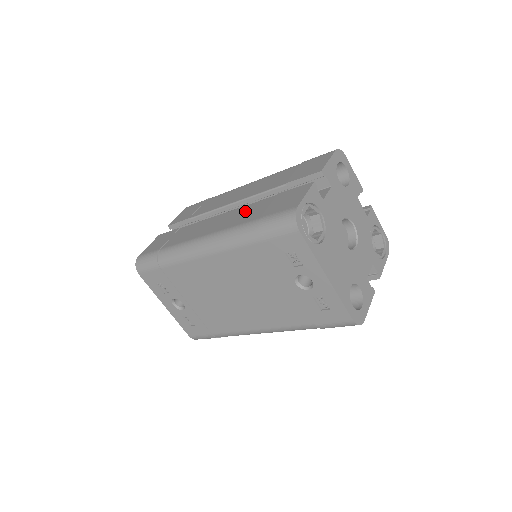
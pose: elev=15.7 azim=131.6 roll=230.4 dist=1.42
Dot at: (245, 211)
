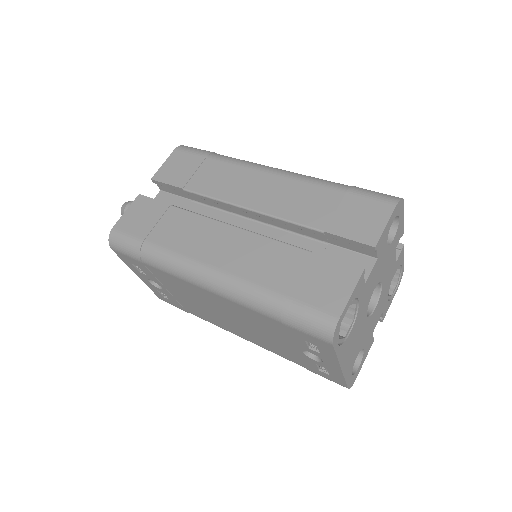
Dot at: (266, 254)
